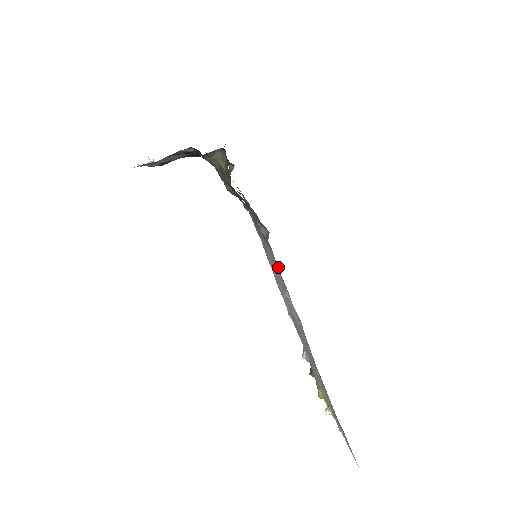
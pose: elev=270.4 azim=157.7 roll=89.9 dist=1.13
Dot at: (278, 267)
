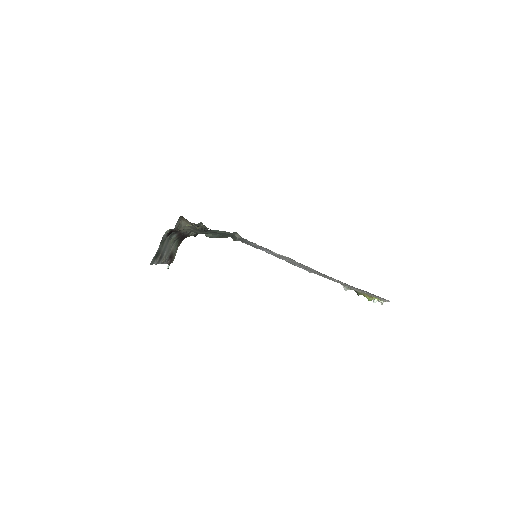
Dot at: (255, 244)
